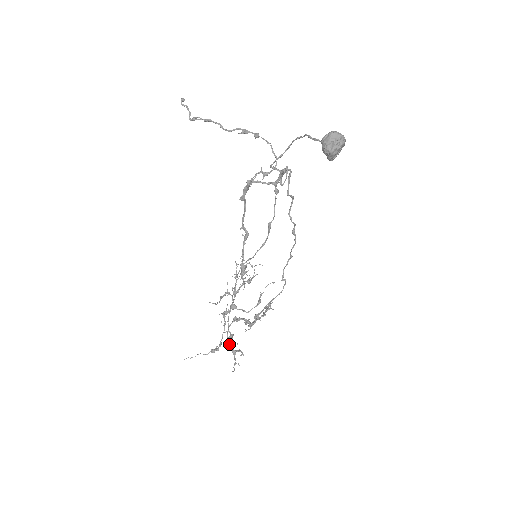
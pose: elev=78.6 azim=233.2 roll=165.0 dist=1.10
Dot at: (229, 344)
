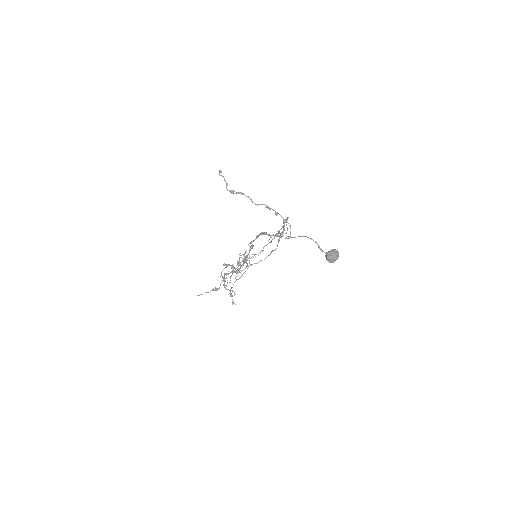
Dot at: (224, 285)
